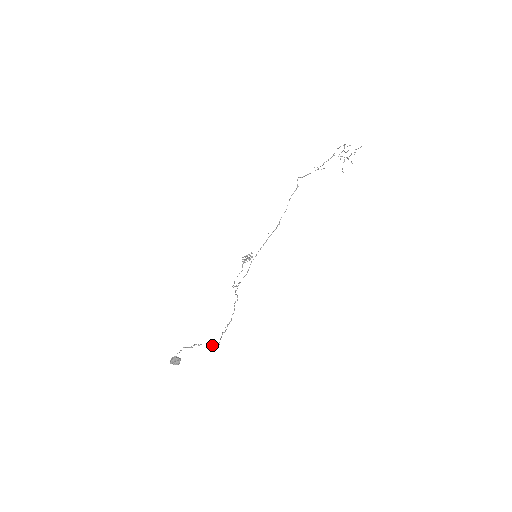
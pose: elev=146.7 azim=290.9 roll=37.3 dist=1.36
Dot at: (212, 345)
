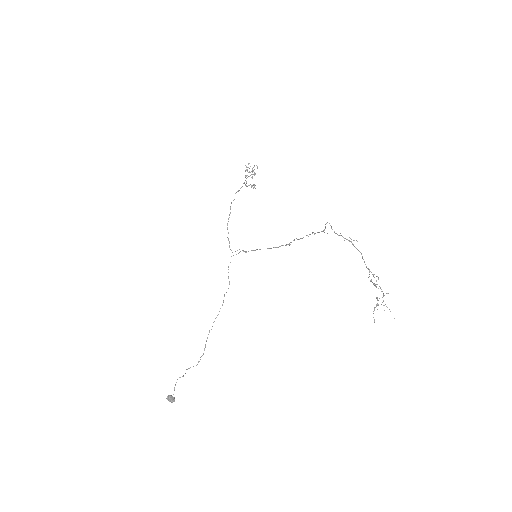
Dot at: (199, 361)
